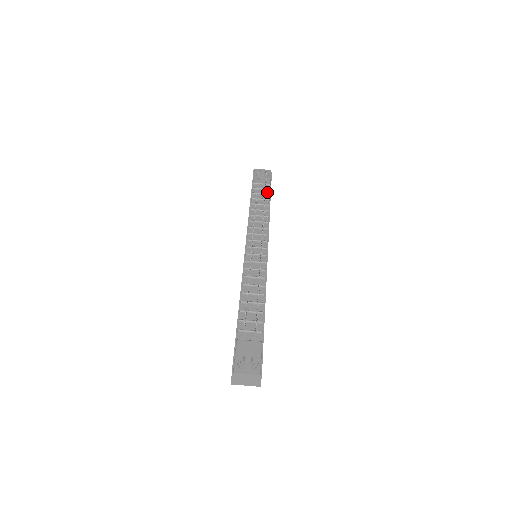
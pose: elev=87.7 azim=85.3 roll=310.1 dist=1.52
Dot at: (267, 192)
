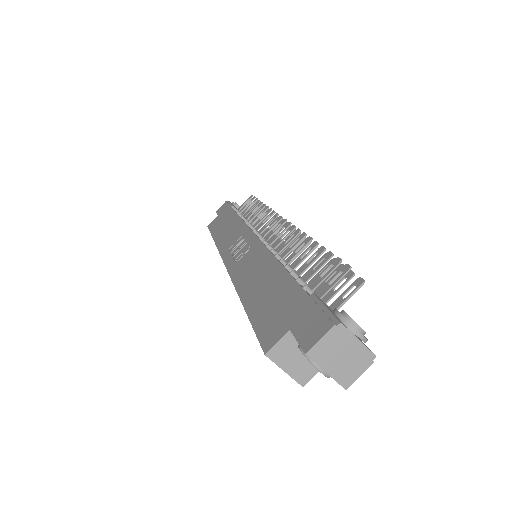
Dot at: occluded
